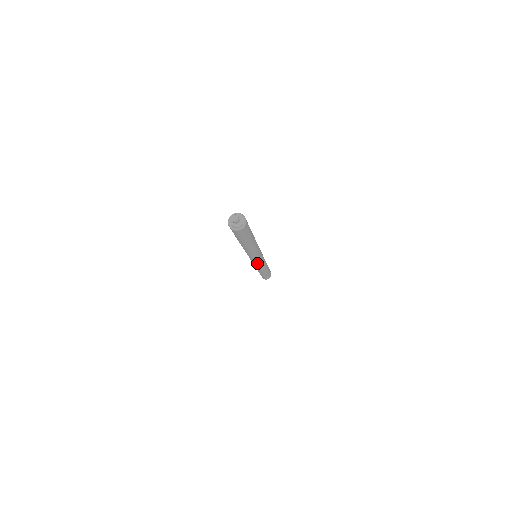
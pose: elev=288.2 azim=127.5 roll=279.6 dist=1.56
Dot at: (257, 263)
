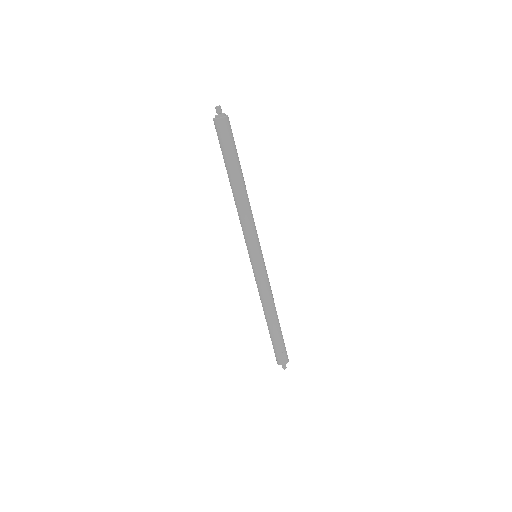
Dot at: (253, 265)
